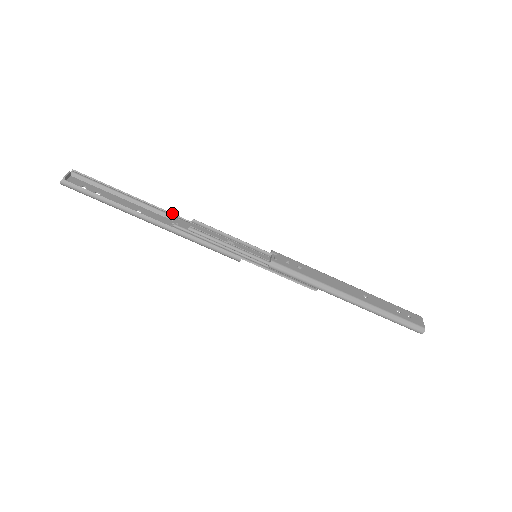
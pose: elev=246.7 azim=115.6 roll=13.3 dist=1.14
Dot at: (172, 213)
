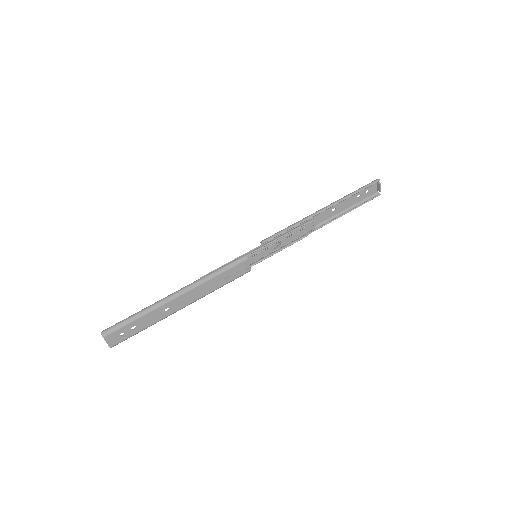
Dot at: occluded
